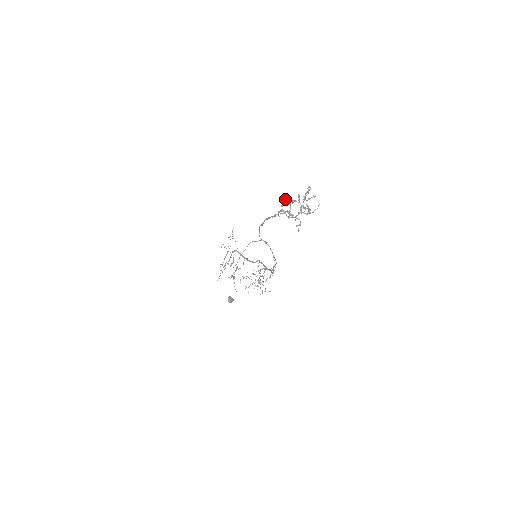
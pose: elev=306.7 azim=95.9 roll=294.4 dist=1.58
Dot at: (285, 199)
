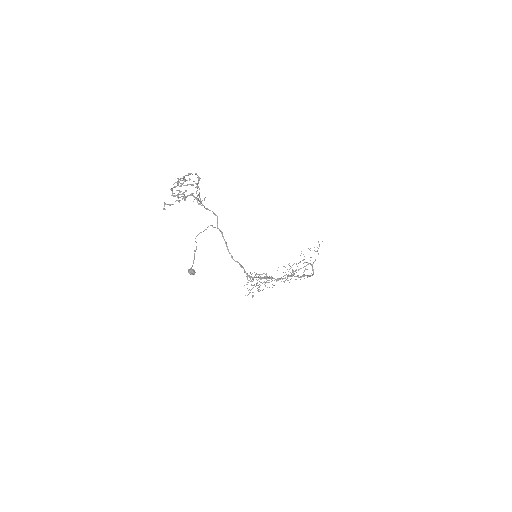
Dot at: (185, 180)
